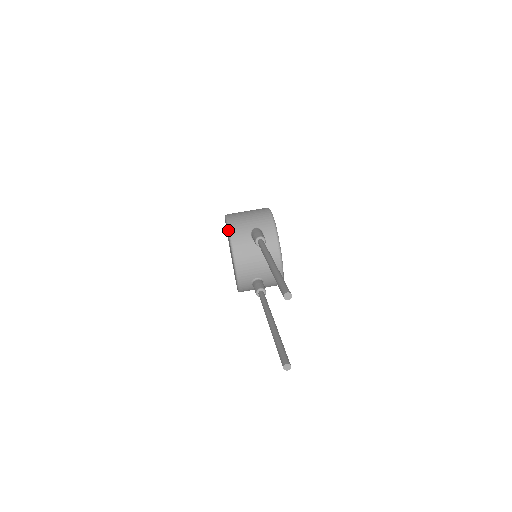
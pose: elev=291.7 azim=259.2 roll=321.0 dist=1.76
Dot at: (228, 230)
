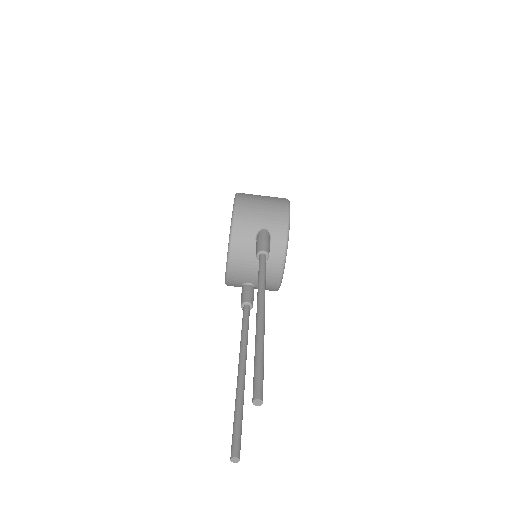
Dot at: (232, 221)
